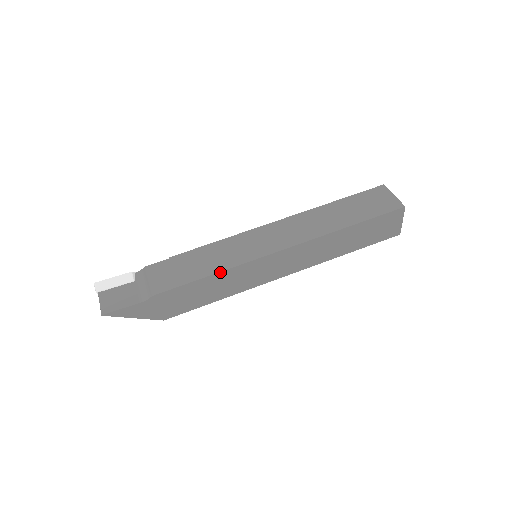
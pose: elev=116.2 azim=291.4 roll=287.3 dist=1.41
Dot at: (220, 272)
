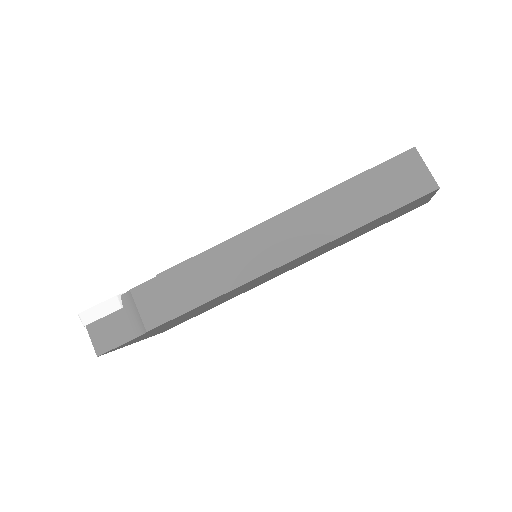
Dot at: (218, 297)
